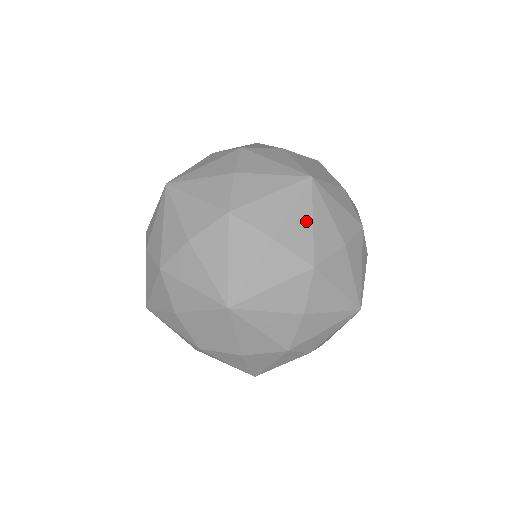
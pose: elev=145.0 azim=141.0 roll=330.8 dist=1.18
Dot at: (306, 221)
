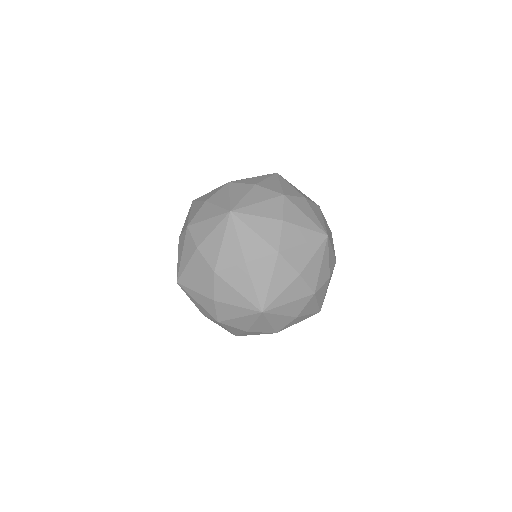
Dot at: (318, 264)
